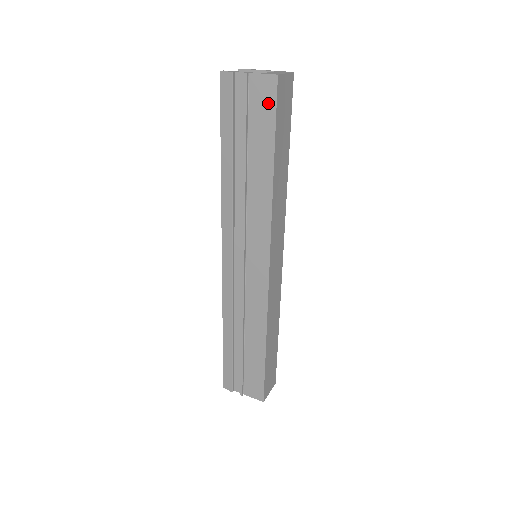
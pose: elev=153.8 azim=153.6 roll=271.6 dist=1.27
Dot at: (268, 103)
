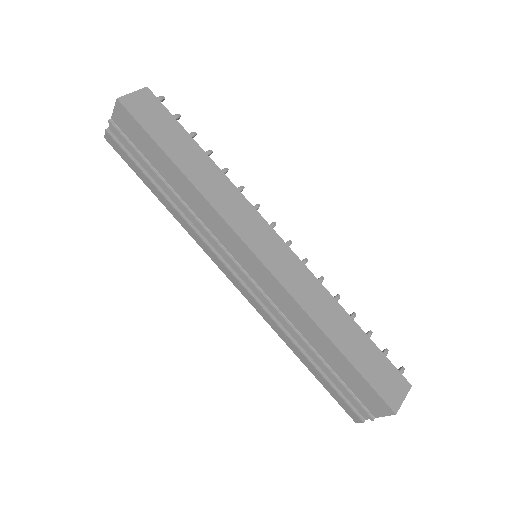
Dot at: (132, 124)
